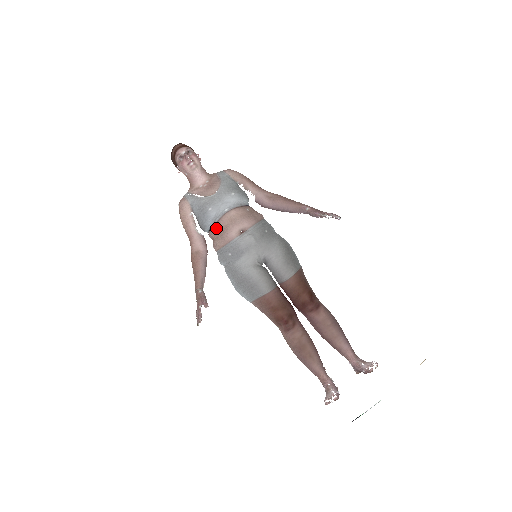
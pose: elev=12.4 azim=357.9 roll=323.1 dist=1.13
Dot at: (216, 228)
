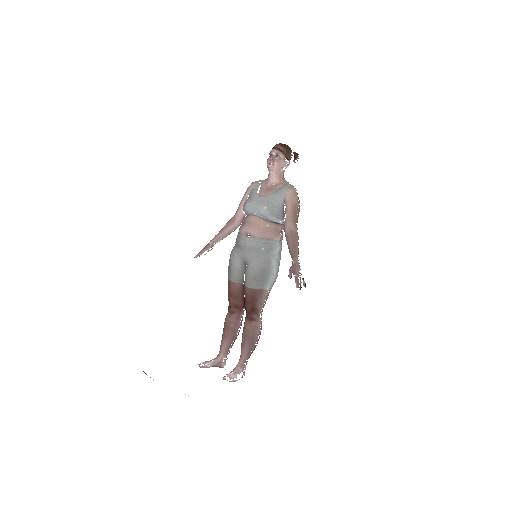
Dot at: (245, 218)
